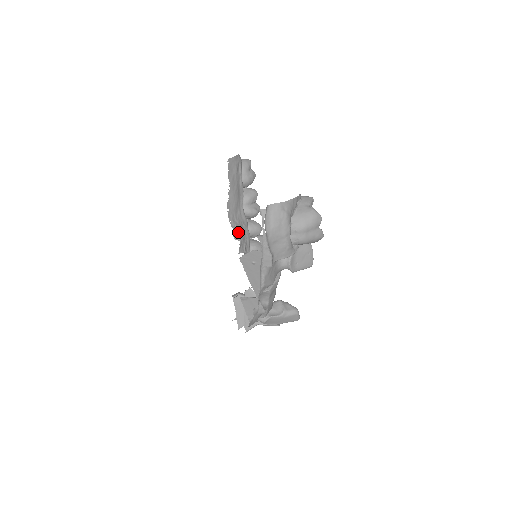
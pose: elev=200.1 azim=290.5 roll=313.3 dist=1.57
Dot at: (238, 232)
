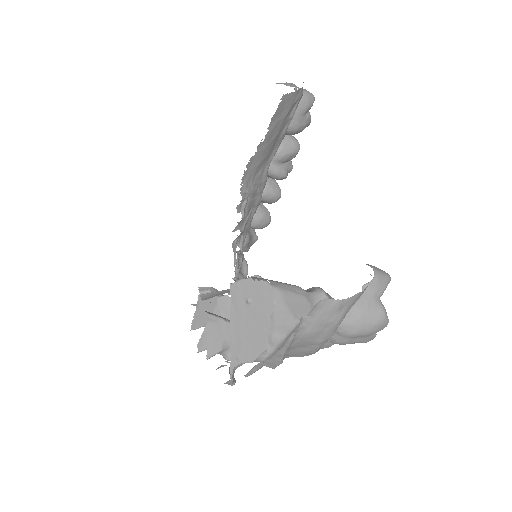
Dot at: (246, 201)
